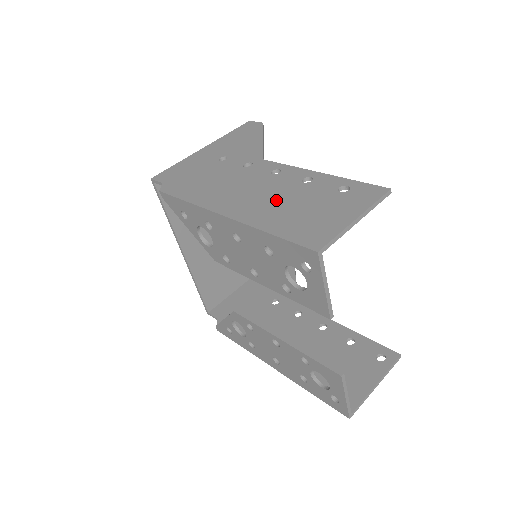
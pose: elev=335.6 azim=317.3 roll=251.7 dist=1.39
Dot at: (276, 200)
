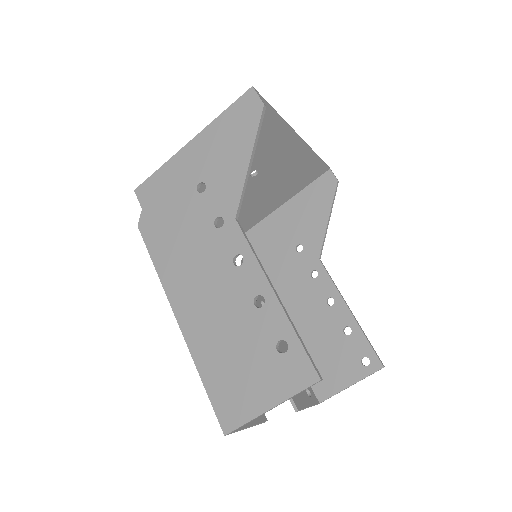
Dot at: (221, 323)
